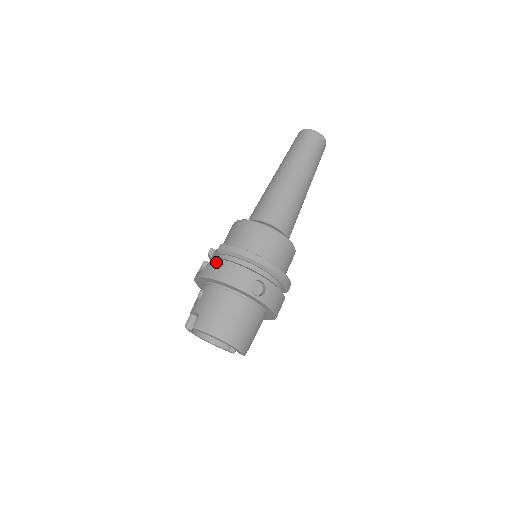
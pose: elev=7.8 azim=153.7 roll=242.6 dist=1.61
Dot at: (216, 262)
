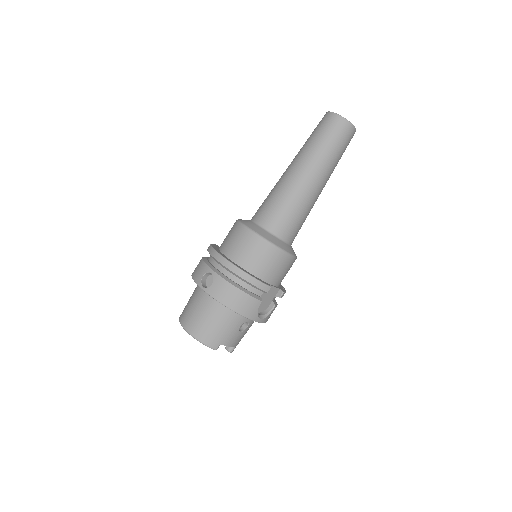
Dot at: occluded
